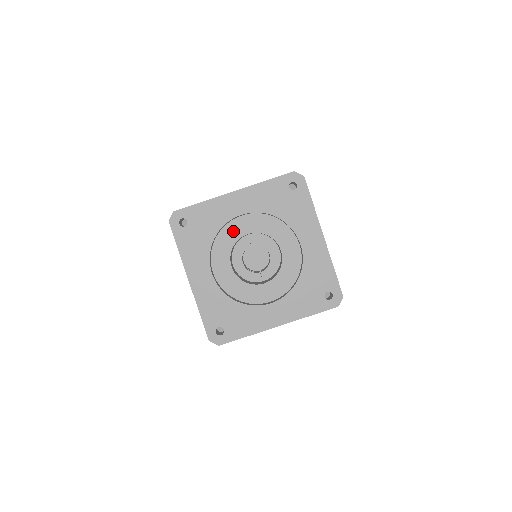
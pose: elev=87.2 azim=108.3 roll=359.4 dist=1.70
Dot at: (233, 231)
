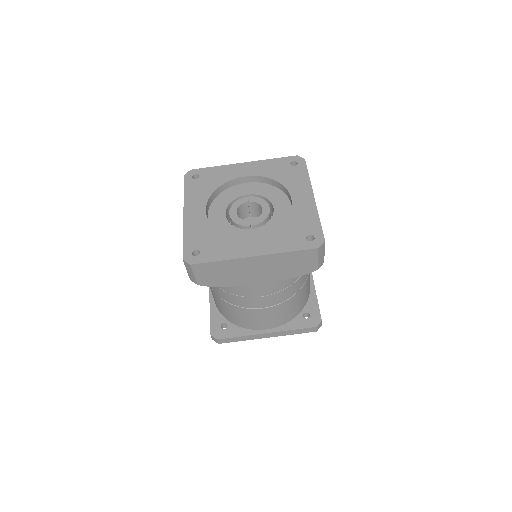
Dot at: (235, 192)
